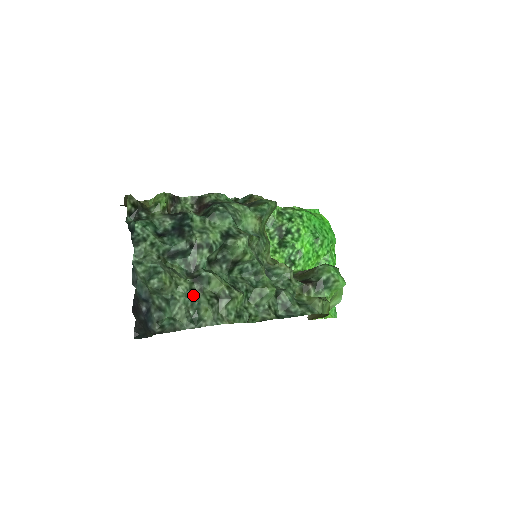
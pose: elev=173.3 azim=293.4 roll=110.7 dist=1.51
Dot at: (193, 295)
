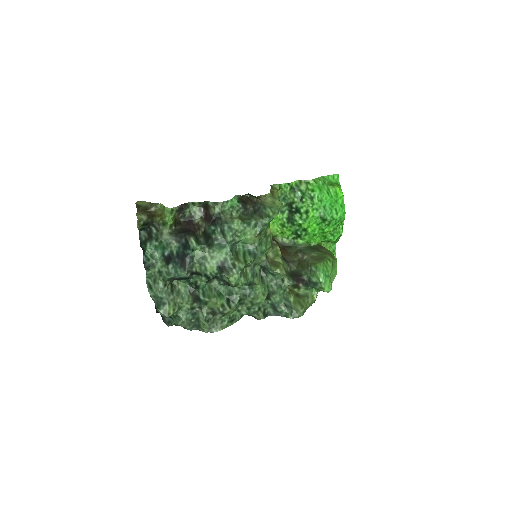
Dot at: (194, 311)
